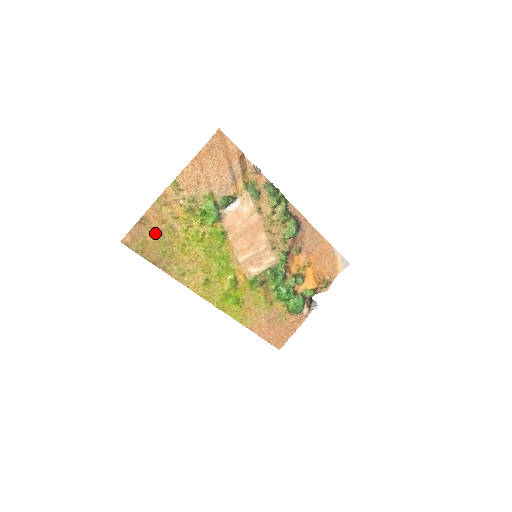
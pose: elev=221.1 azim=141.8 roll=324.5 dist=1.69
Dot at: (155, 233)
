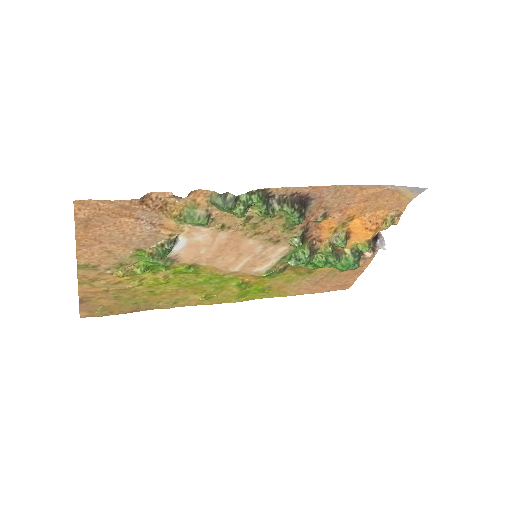
Dot at: (108, 299)
